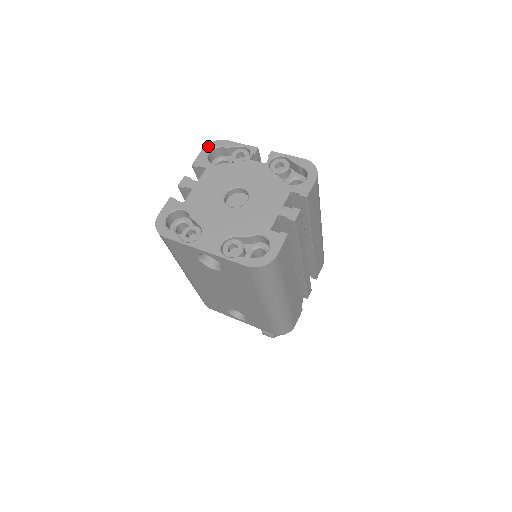
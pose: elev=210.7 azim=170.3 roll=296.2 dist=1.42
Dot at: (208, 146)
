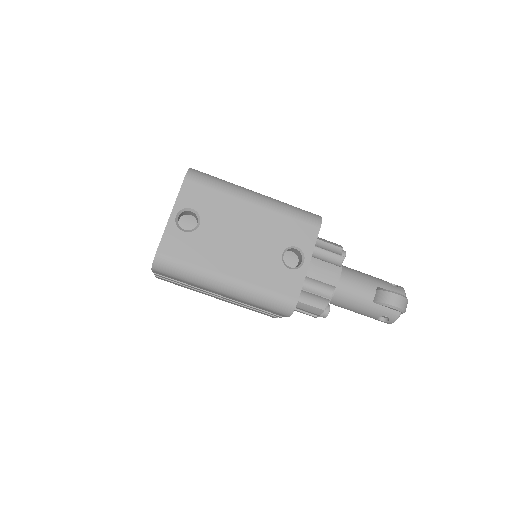
Dot at: occluded
